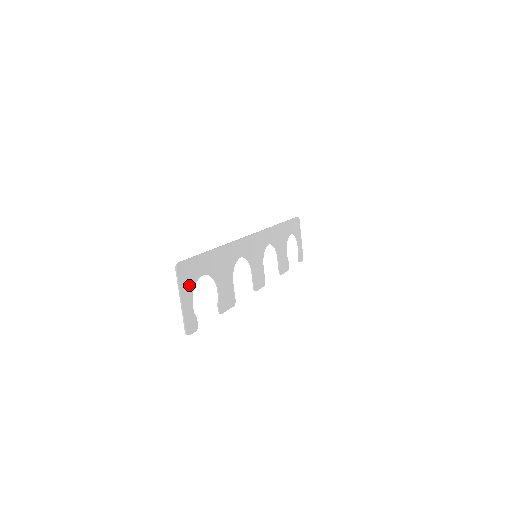
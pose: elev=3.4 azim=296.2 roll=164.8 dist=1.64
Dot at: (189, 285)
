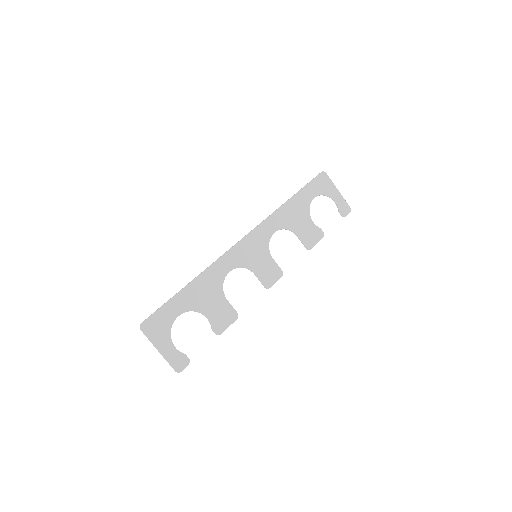
Dot at: (163, 333)
